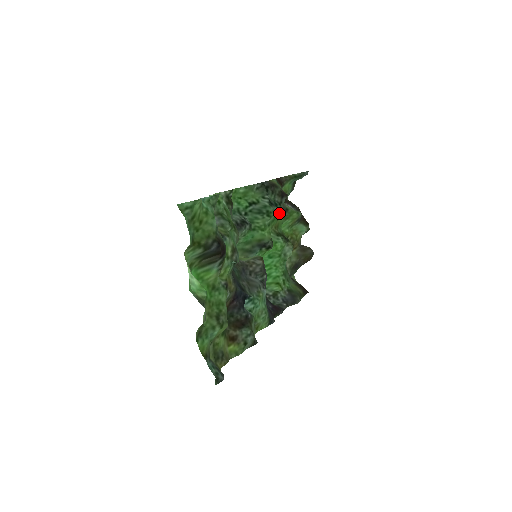
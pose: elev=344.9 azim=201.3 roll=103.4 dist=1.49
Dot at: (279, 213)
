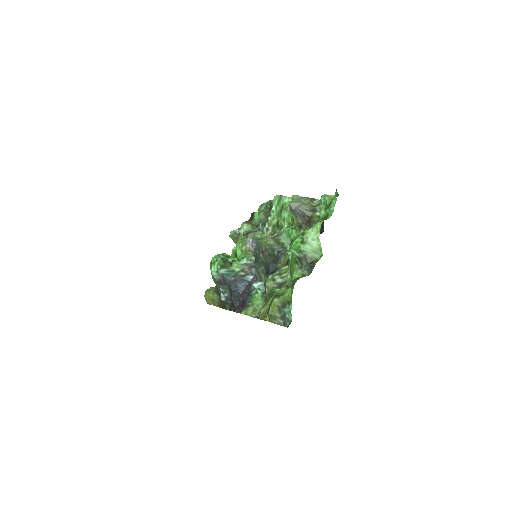
Dot at: occluded
